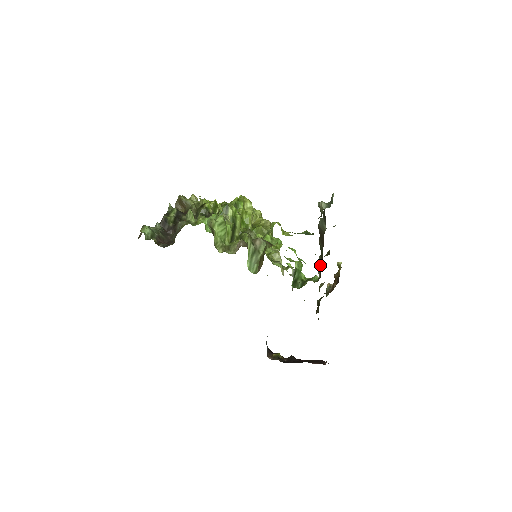
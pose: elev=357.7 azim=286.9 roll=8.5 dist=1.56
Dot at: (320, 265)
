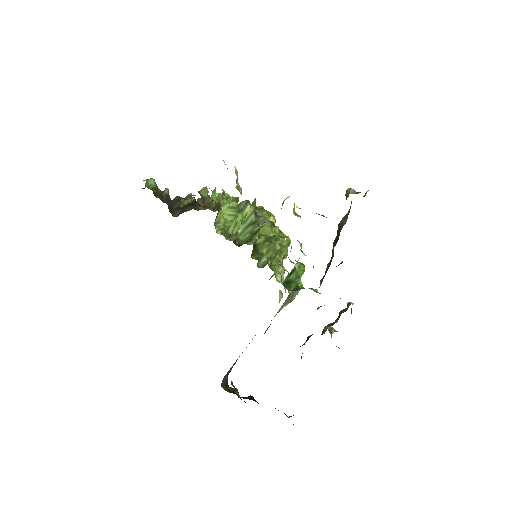
Dot at: (325, 272)
